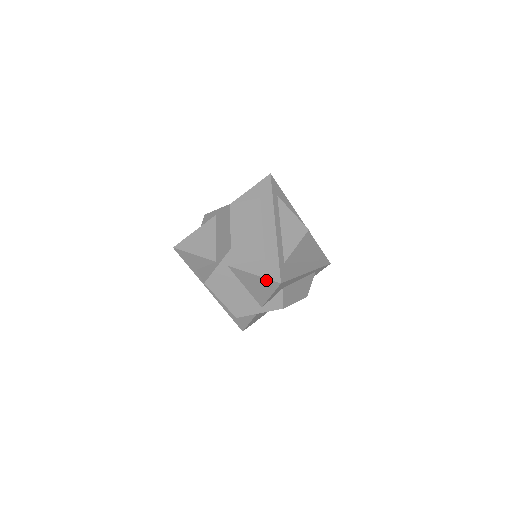
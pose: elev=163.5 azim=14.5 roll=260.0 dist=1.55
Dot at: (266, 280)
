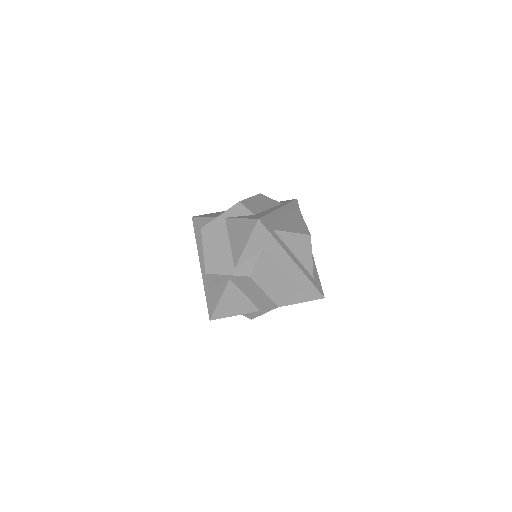
Dot at: (310, 300)
